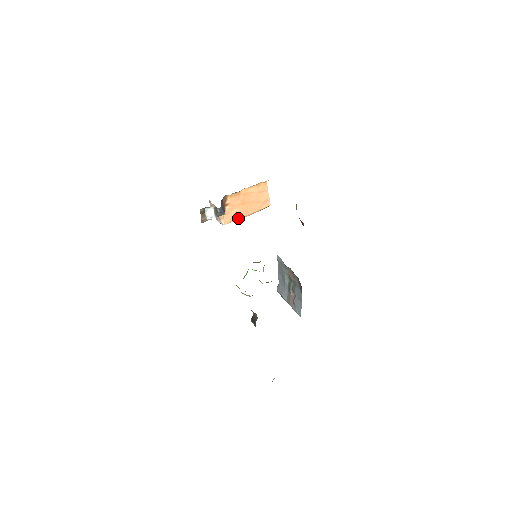
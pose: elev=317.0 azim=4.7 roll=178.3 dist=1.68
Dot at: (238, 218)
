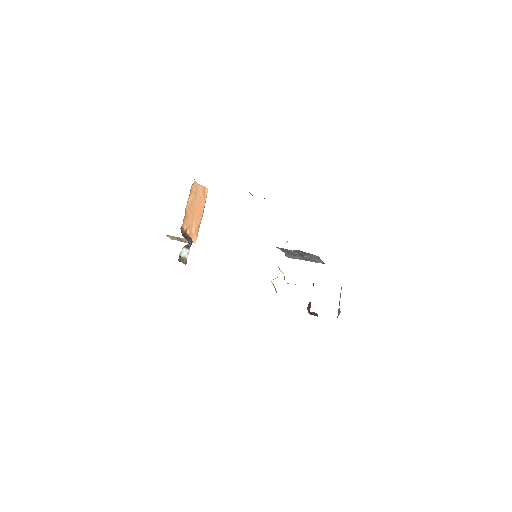
Dot at: (199, 226)
